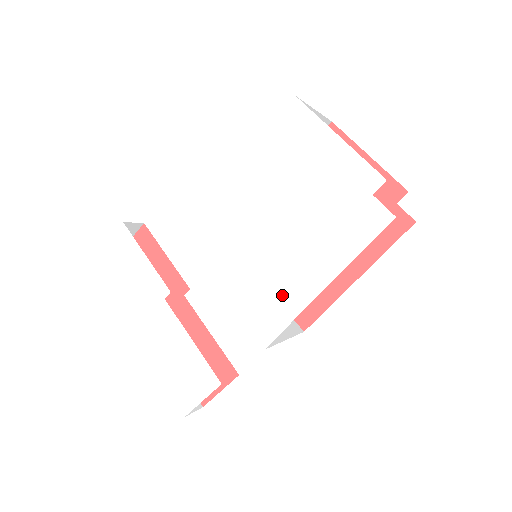
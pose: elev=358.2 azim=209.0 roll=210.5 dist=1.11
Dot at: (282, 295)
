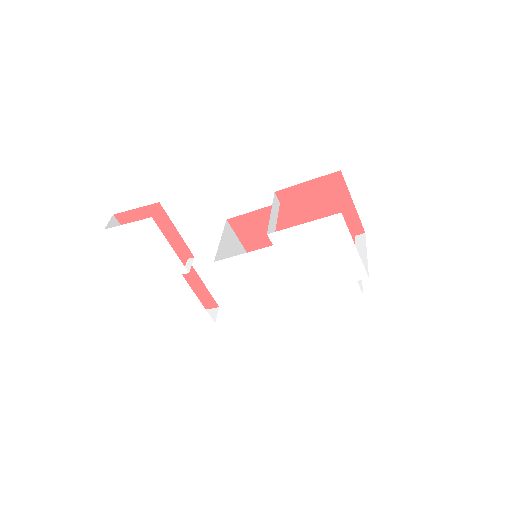
Dot at: (276, 301)
